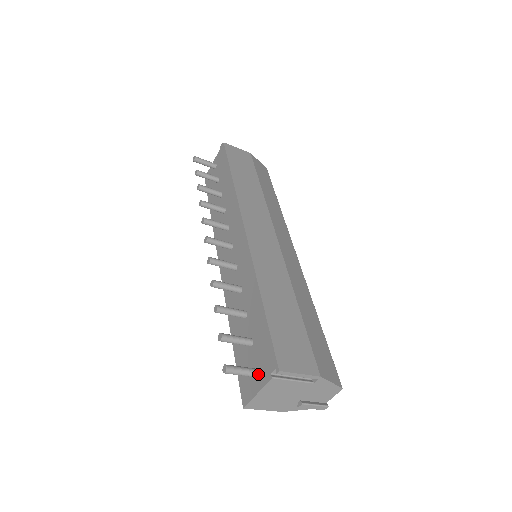
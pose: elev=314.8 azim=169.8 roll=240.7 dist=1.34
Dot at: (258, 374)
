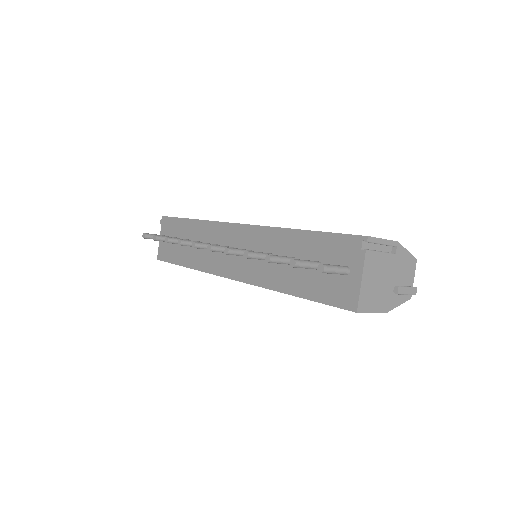
Dot at: (349, 268)
